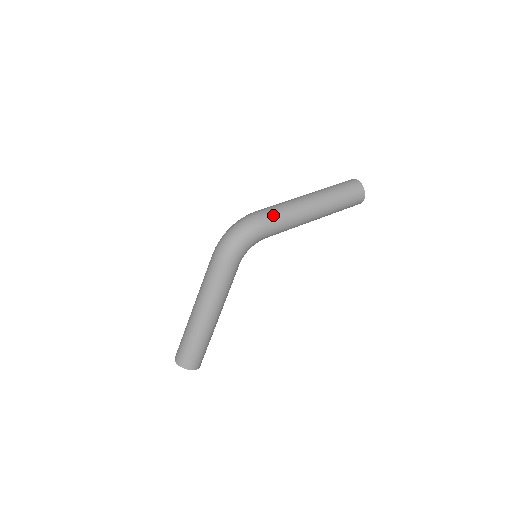
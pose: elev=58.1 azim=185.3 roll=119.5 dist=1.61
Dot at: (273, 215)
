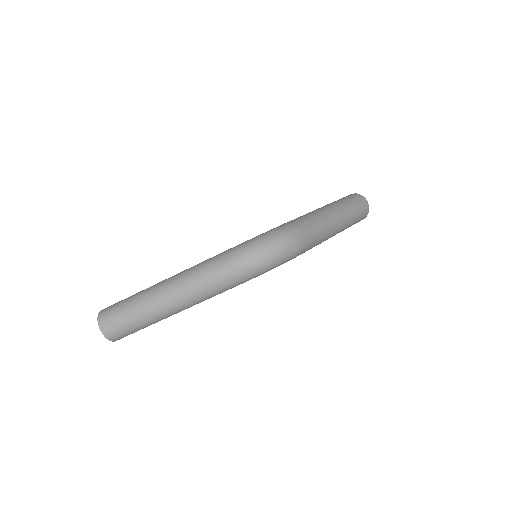
Dot at: (312, 242)
